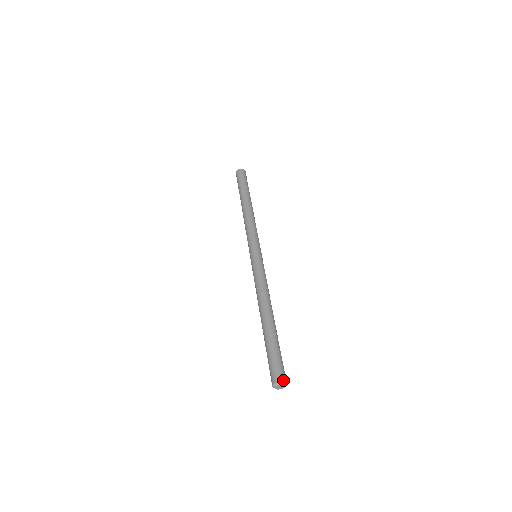
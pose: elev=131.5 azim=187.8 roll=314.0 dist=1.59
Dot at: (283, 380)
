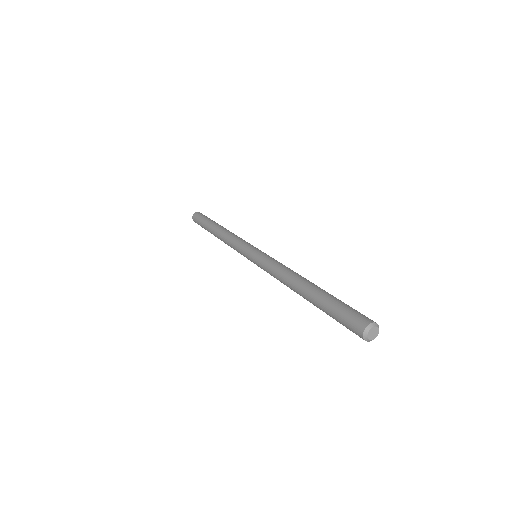
Dot at: (372, 321)
